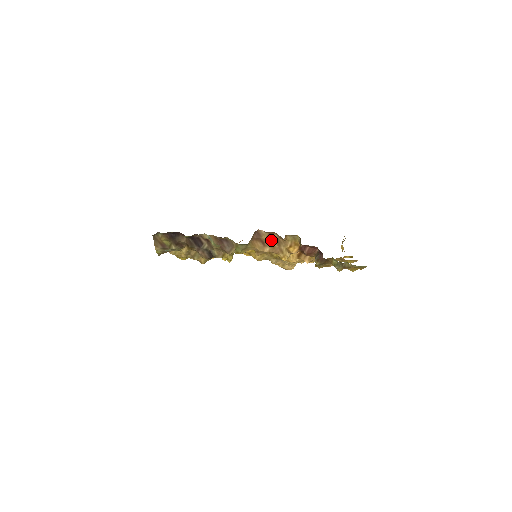
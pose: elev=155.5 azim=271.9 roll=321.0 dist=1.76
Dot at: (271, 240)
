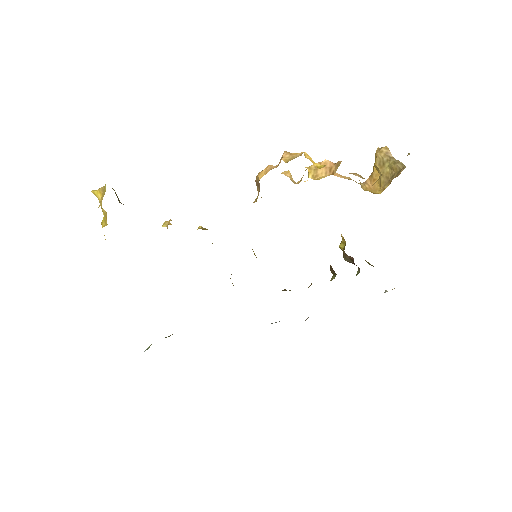
Dot at: occluded
